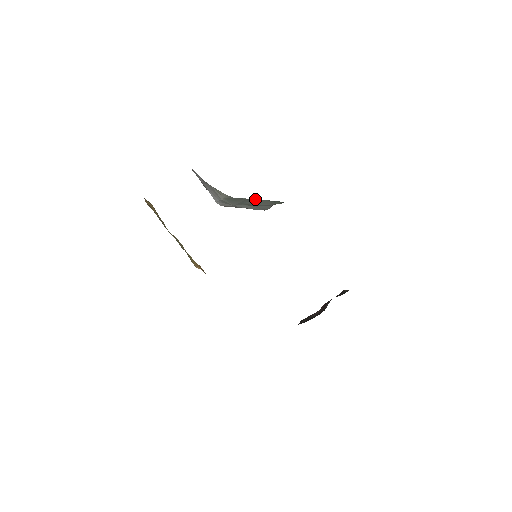
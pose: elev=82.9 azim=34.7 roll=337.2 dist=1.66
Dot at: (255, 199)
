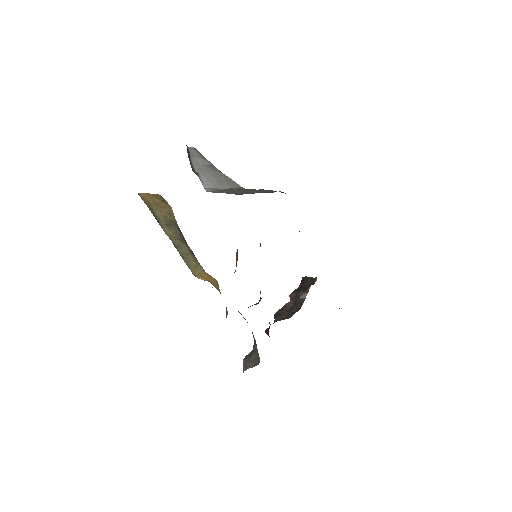
Dot at: (262, 189)
